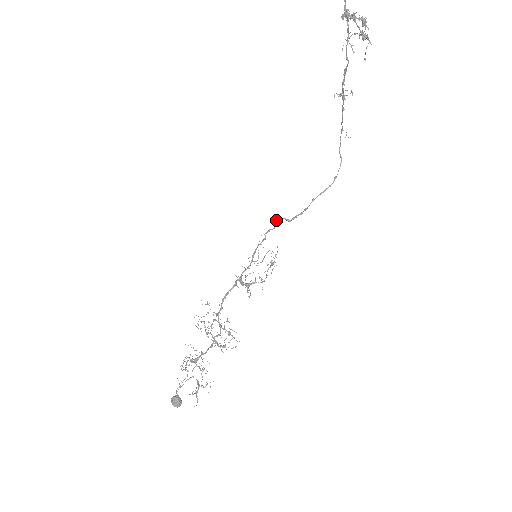
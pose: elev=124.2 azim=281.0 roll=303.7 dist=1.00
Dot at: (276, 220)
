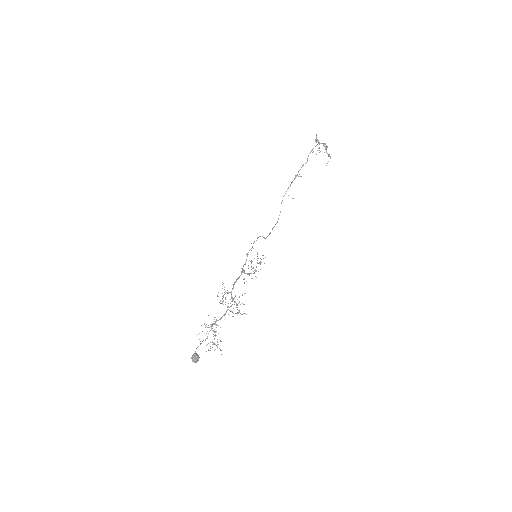
Dot at: (258, 237)
